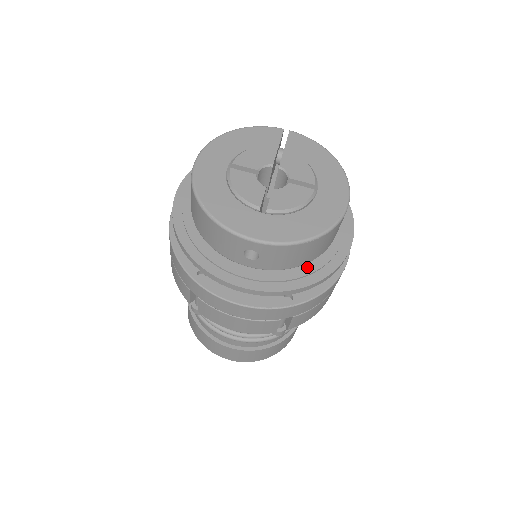
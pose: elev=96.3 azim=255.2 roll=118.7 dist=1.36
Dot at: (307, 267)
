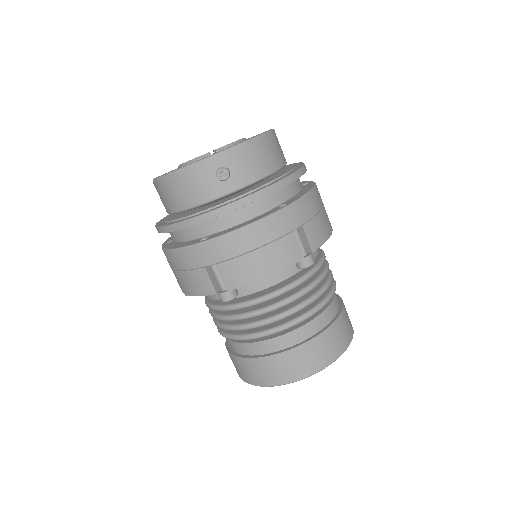
Dot at: (278, 176)
